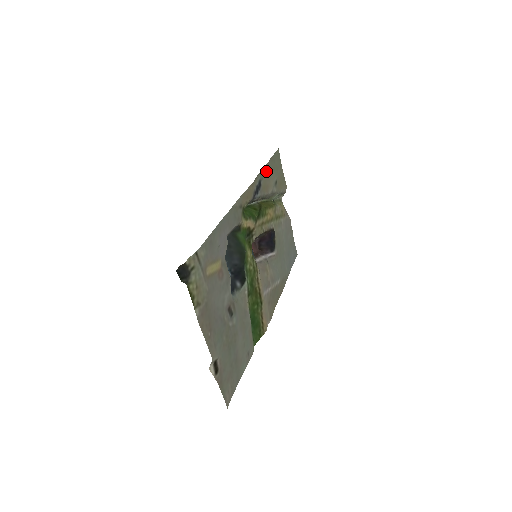
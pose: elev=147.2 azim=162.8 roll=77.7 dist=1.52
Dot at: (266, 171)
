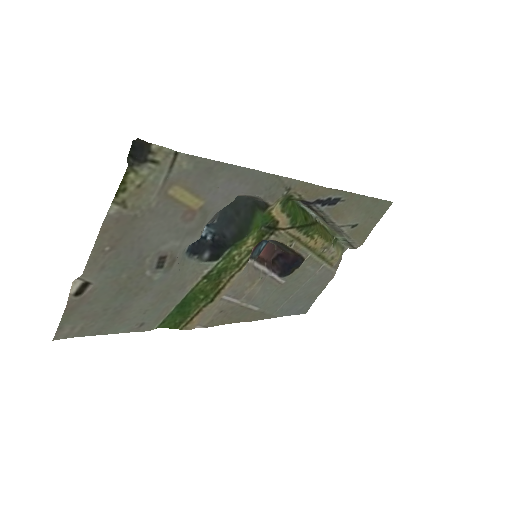
Dot at: (356, 201)
